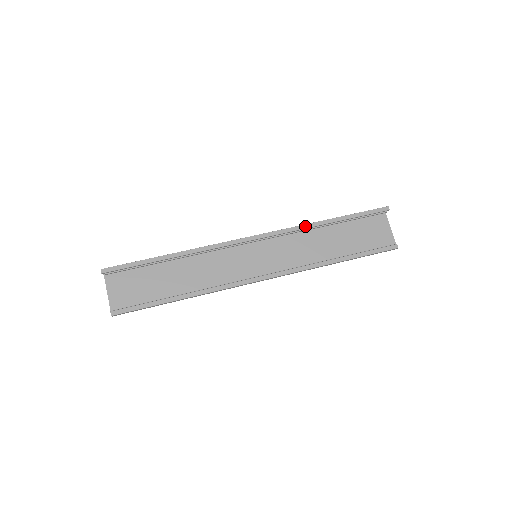
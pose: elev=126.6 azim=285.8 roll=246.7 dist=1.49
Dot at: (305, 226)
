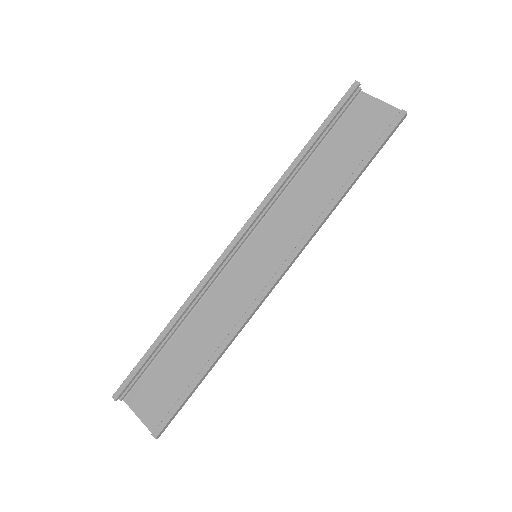
Dot at: (280, 181)
